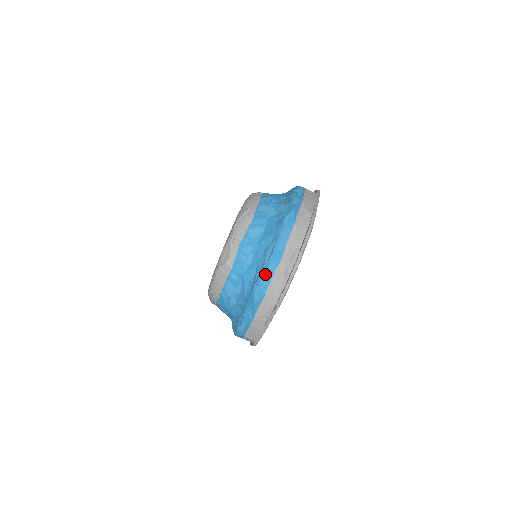
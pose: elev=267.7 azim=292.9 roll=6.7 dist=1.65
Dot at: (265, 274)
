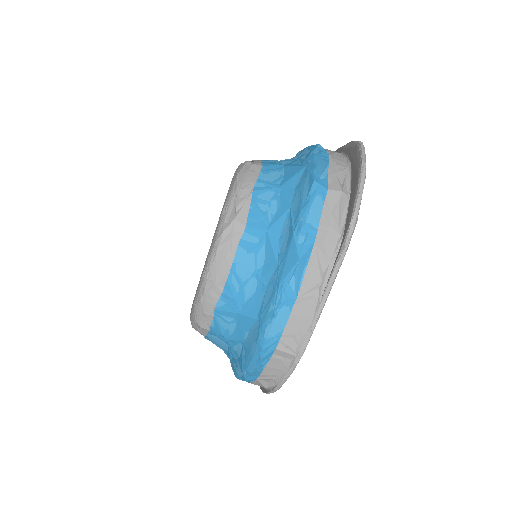
Dot at: (309, 210)
